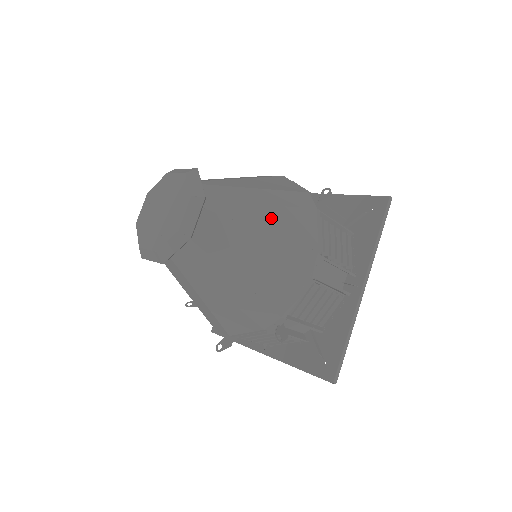
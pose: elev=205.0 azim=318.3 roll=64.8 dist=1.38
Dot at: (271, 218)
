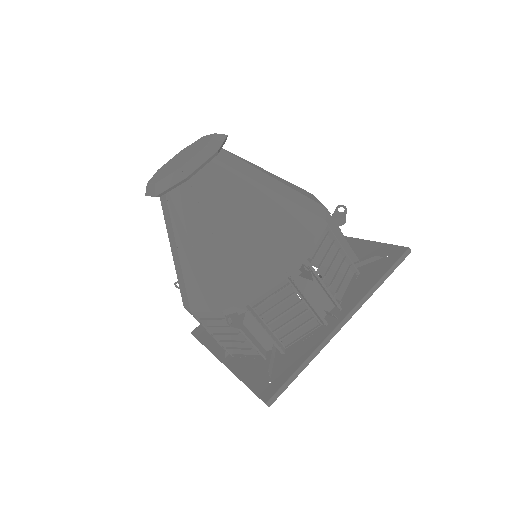
Dot at: occluded
